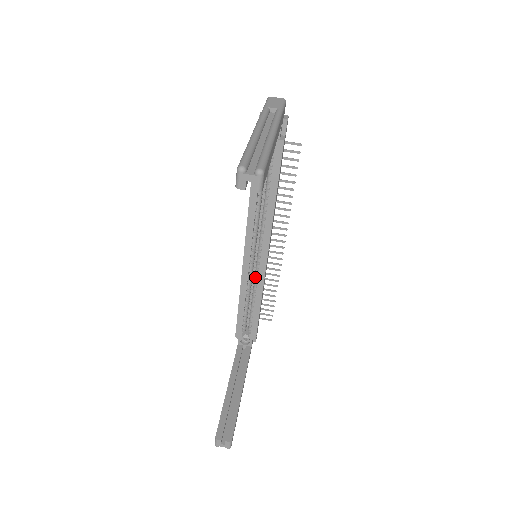
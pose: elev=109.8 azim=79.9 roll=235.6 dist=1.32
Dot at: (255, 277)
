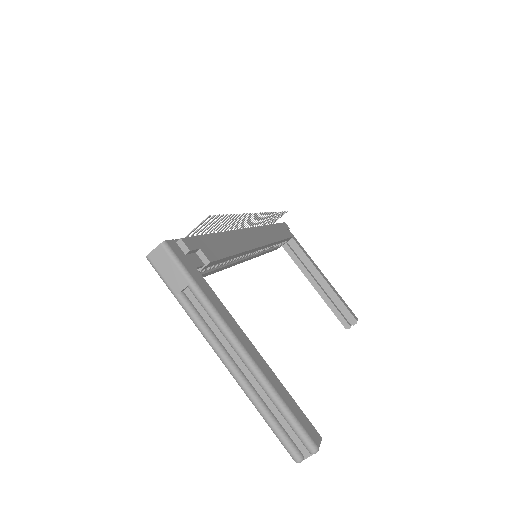
Dot at: occluded
